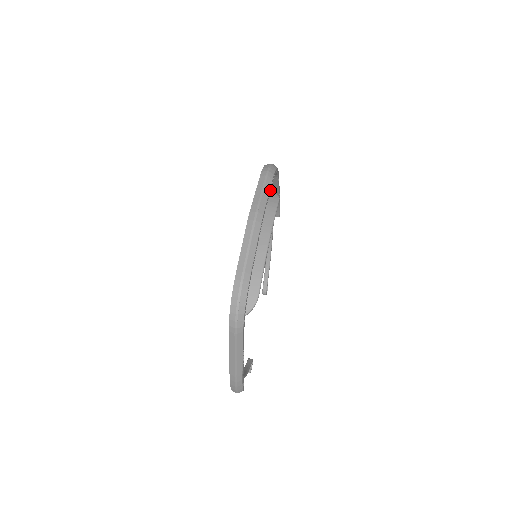
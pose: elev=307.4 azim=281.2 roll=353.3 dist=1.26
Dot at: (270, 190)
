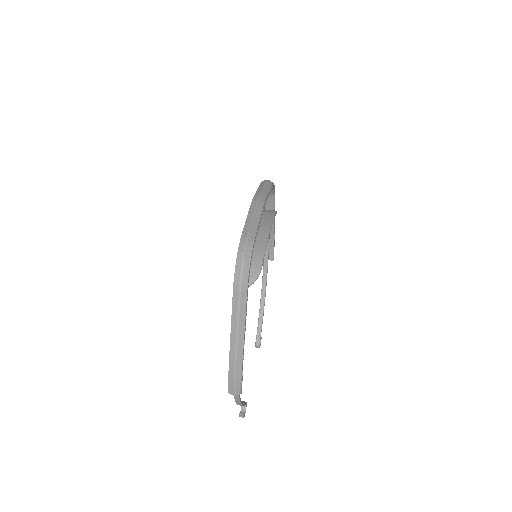
Dot at: occluded
